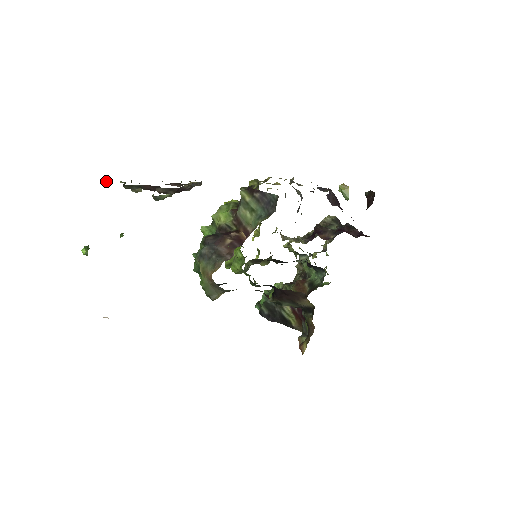
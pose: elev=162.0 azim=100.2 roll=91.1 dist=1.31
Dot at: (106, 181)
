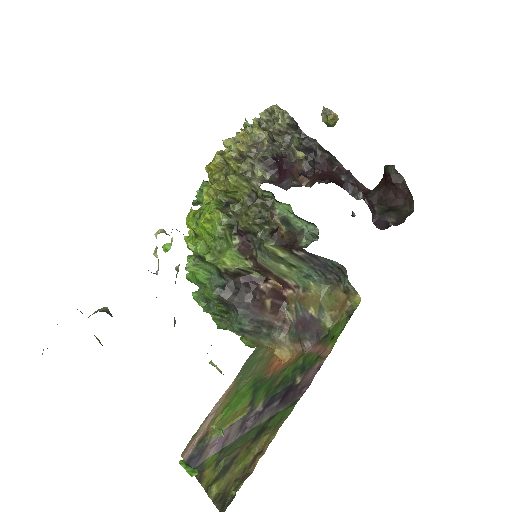
Dot at: occluded
